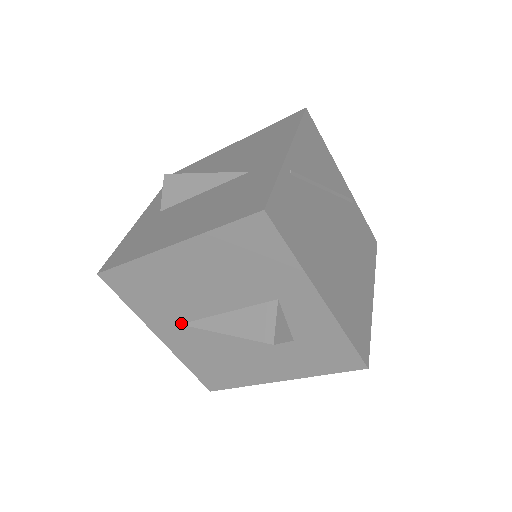
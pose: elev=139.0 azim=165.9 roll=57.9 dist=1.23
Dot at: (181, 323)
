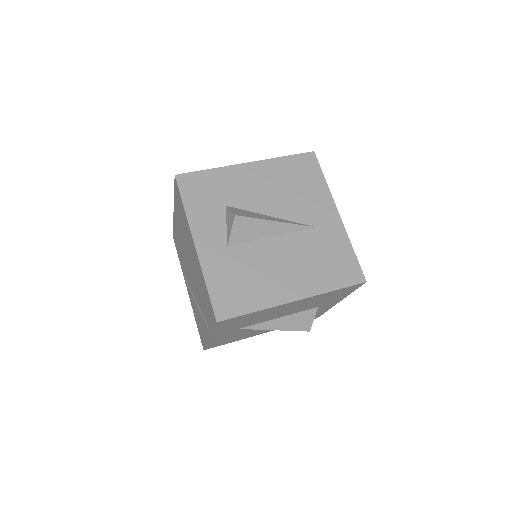
Dot at: (241, 328)
